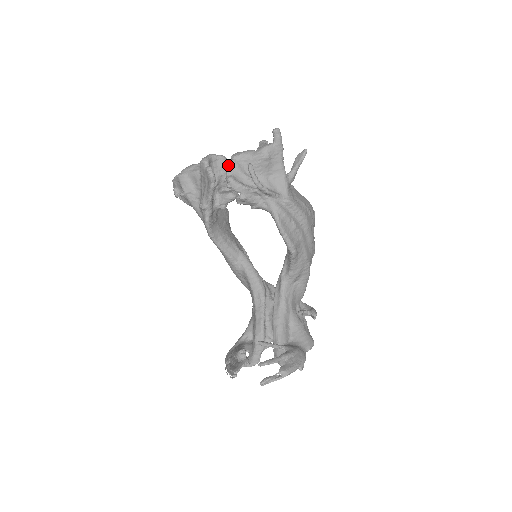
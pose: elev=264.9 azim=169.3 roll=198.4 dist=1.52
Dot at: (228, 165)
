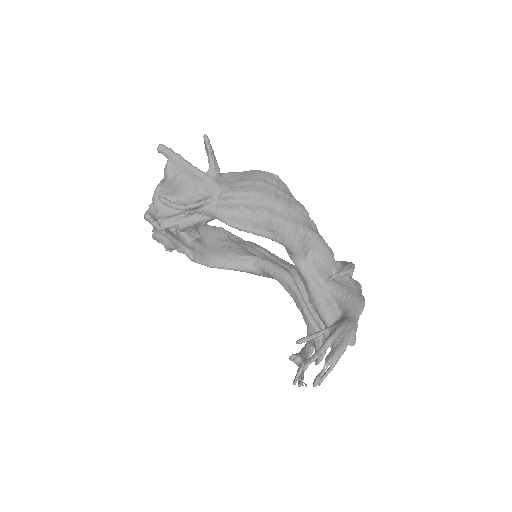
Dot at: occluded
